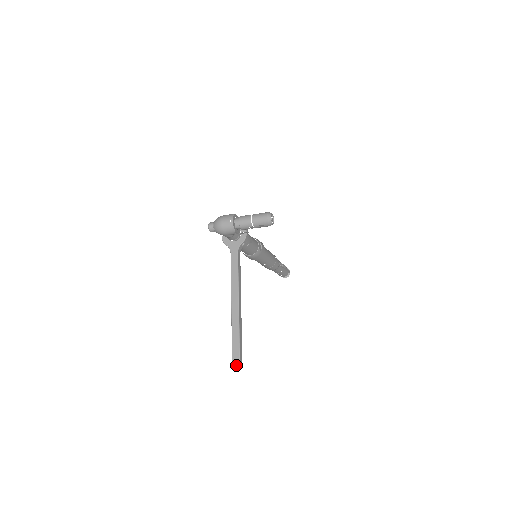
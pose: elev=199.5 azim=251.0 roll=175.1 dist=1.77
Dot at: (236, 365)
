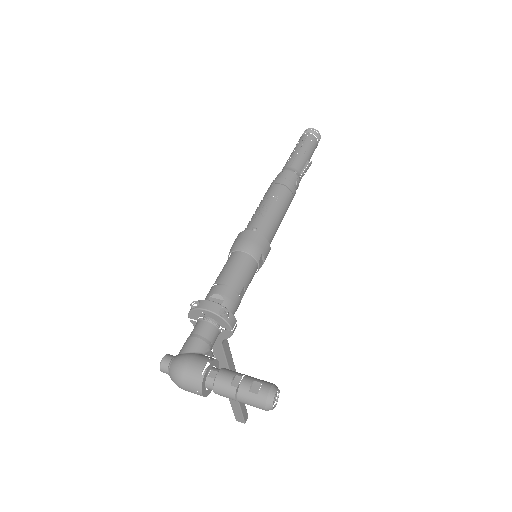
Dot at: (240, 421)
